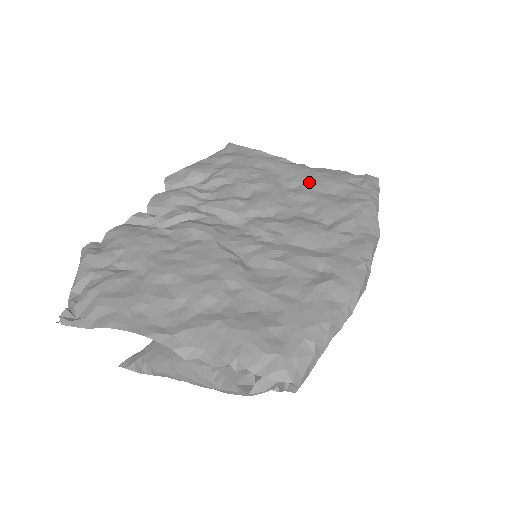
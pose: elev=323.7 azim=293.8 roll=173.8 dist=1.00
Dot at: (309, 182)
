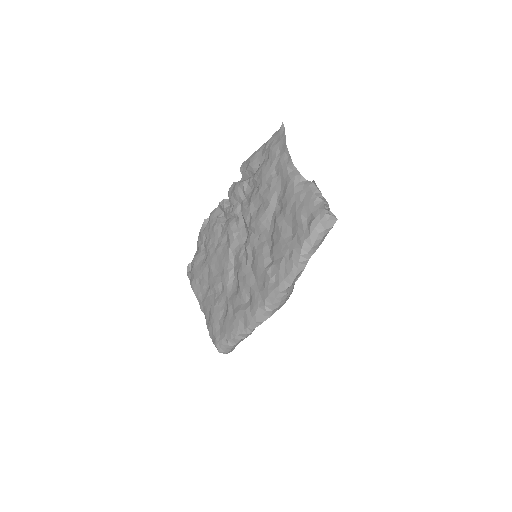
Dot at: (285, 207)
